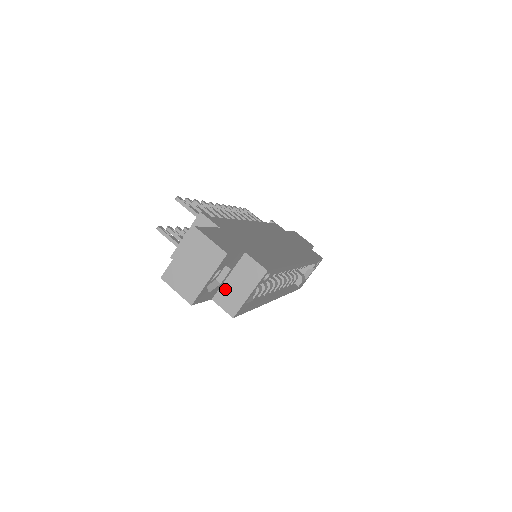
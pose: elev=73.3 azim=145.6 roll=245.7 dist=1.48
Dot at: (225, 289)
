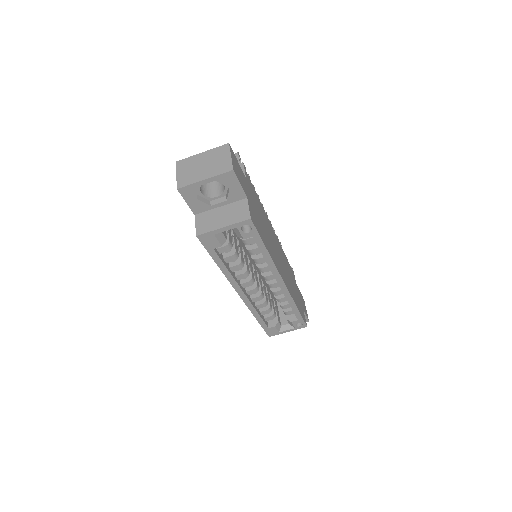
Dot at: (210, 213)
